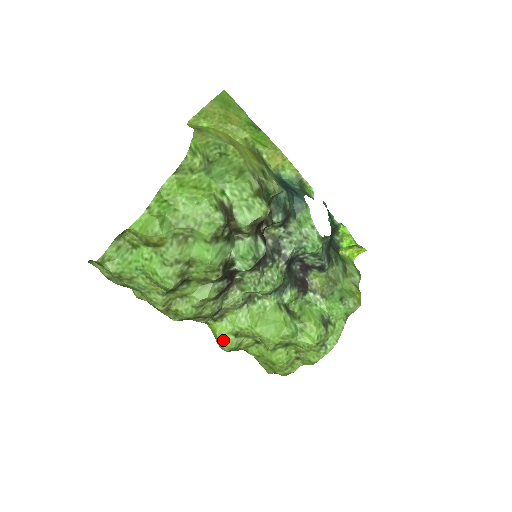
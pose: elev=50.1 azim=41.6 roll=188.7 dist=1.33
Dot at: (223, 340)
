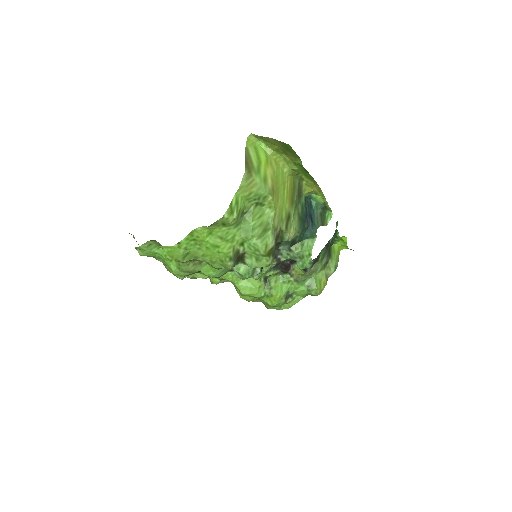
Dot at: (211, 280)
